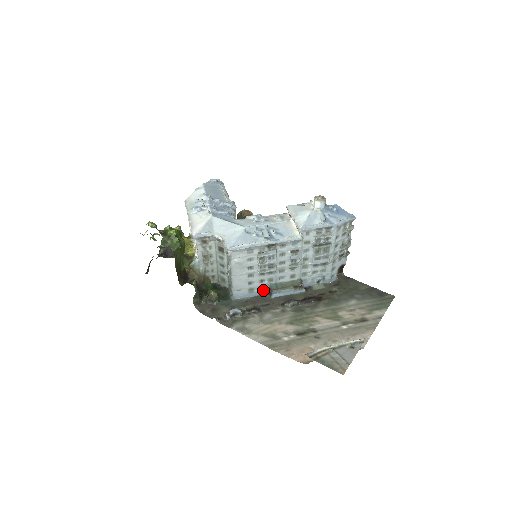
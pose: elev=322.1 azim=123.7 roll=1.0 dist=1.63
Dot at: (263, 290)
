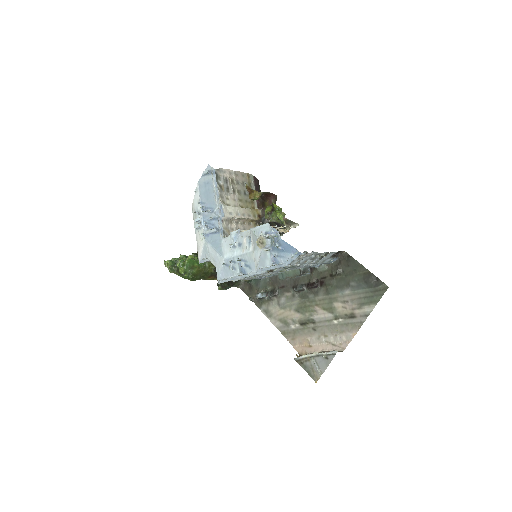
Dot at: occluded
